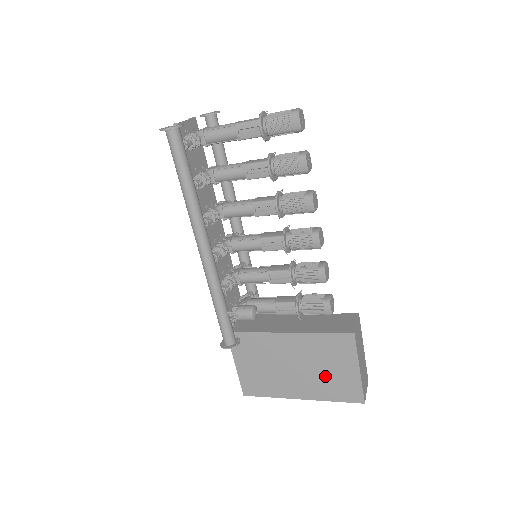
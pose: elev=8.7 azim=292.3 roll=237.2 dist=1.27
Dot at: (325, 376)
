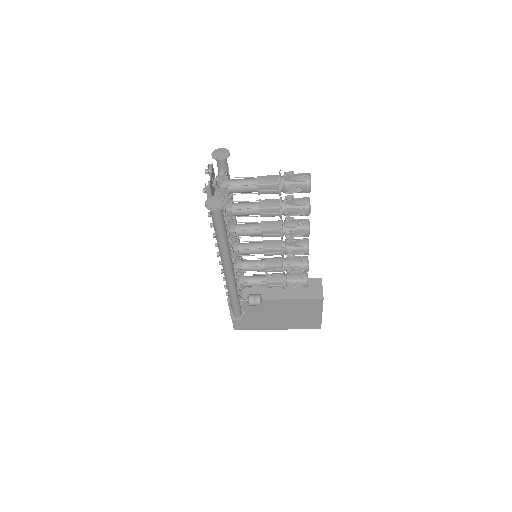
Dot at: (297, 318)
